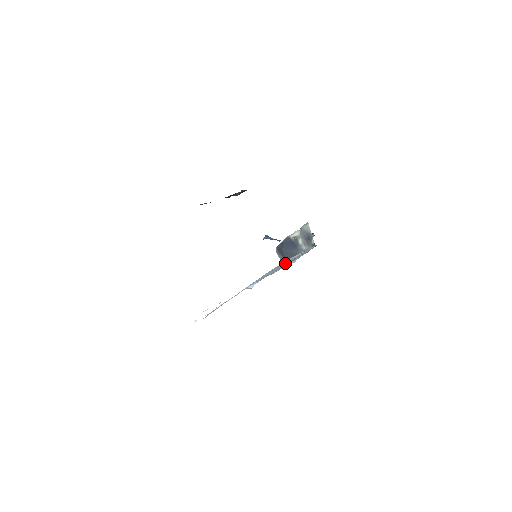
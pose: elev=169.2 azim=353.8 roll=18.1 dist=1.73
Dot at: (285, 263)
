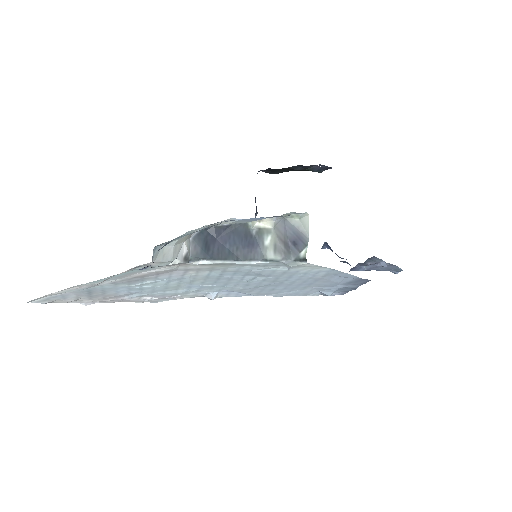
Dot at: (260, 277)
